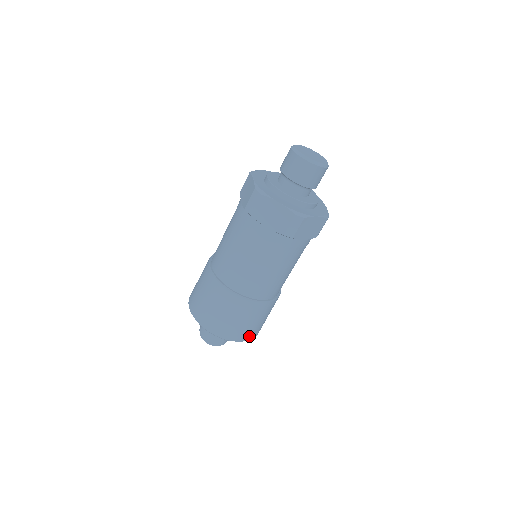
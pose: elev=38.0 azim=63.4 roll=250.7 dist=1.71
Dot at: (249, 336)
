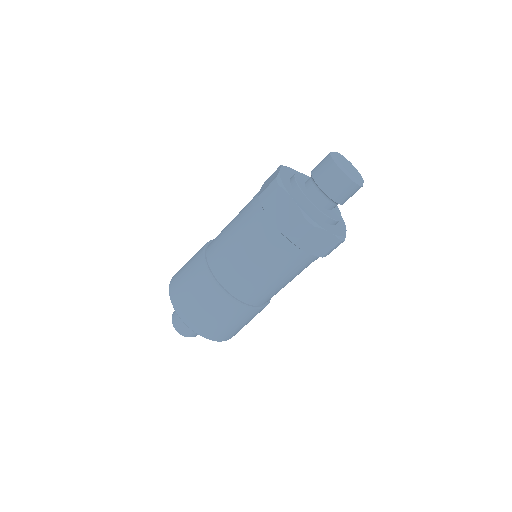
Dot at: (216, 336)
